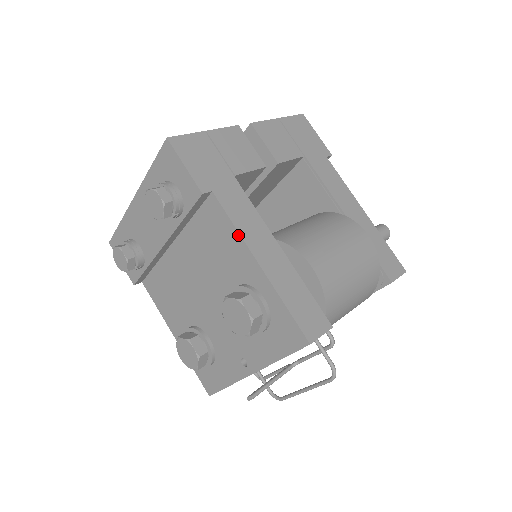
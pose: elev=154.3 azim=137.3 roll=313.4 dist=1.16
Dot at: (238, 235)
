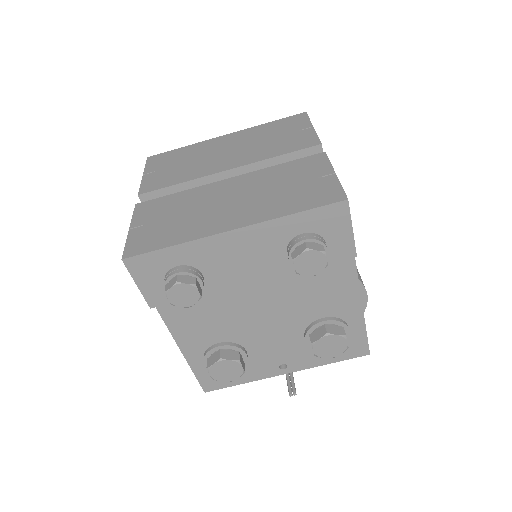
Dot at: (357, 285)
